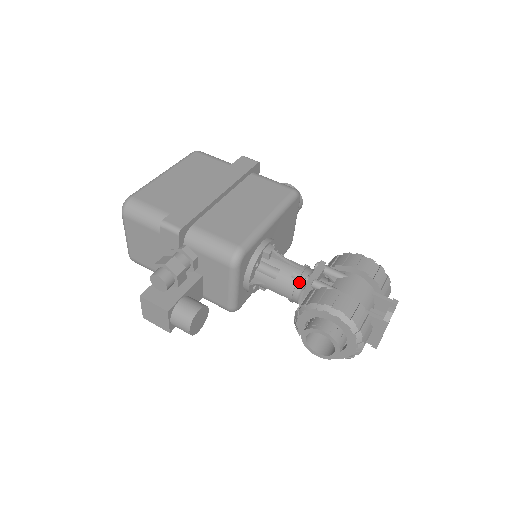
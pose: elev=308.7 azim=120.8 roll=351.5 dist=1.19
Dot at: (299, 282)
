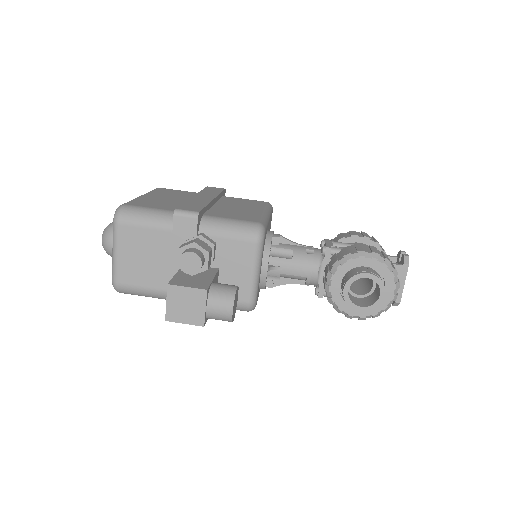
Dot at: (315, 256)
